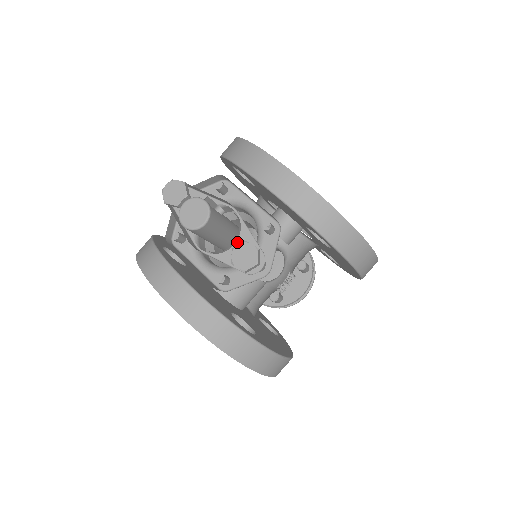
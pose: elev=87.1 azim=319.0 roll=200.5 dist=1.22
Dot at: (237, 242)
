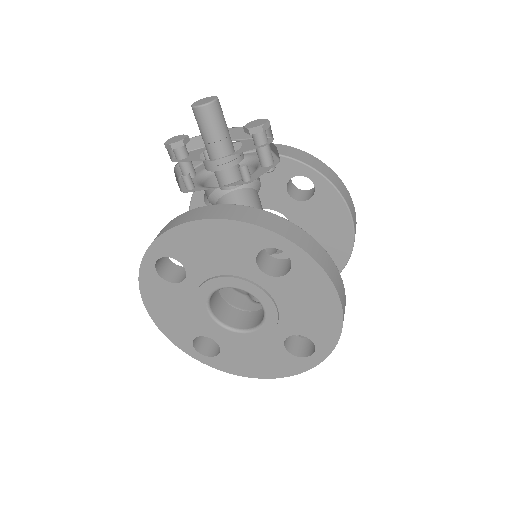
Dot at: (243, 145)
